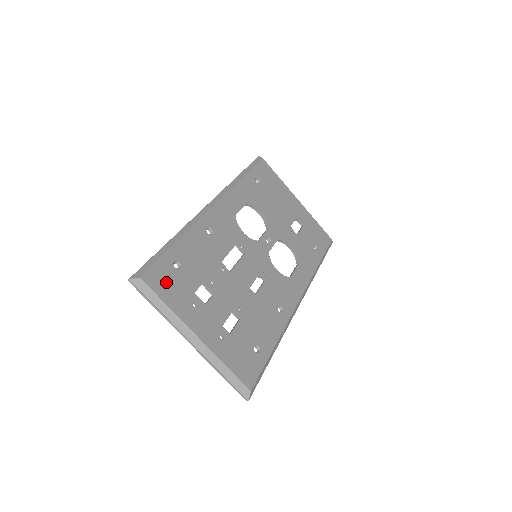
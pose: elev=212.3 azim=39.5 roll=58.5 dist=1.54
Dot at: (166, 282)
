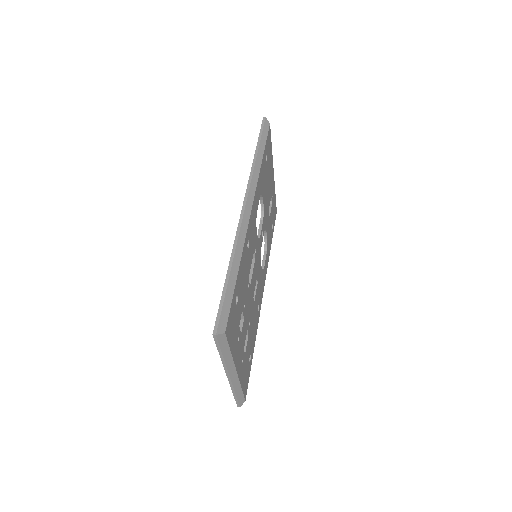
Dot at: (232, 326)
